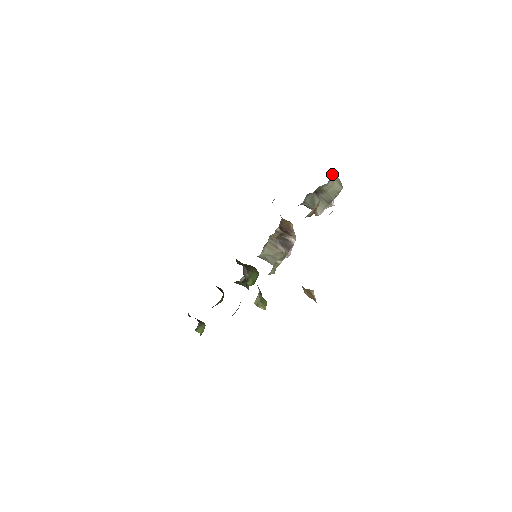
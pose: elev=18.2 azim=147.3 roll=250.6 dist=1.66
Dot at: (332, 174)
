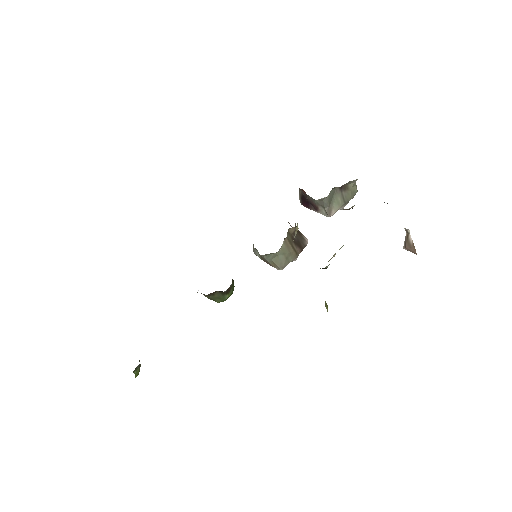
Dot at: occluded
